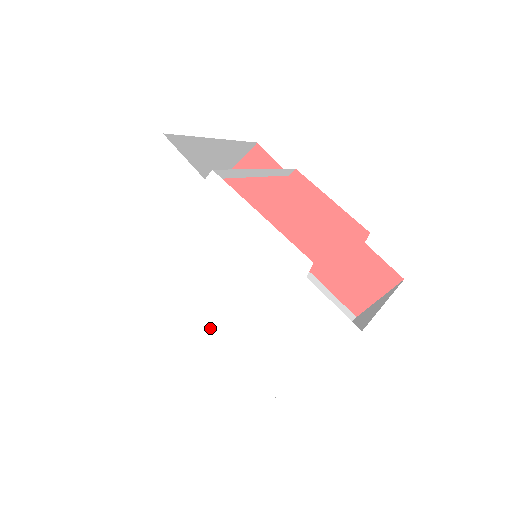
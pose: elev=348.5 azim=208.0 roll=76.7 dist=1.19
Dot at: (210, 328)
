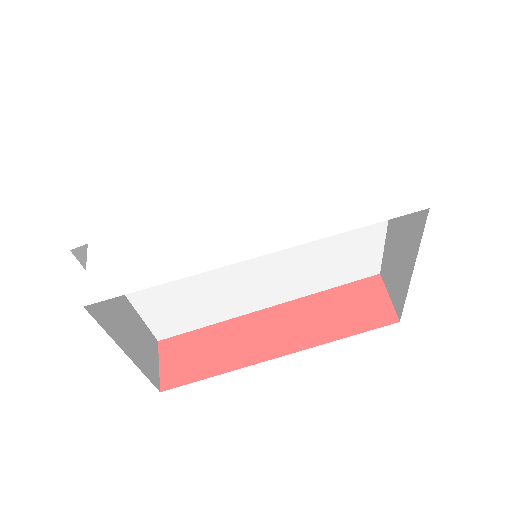
Dot at: (298, 216)
